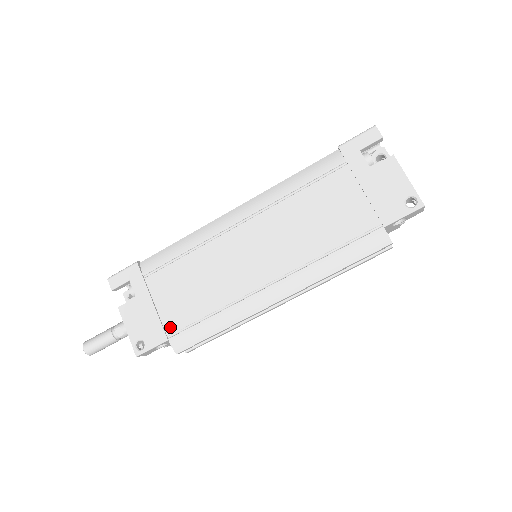
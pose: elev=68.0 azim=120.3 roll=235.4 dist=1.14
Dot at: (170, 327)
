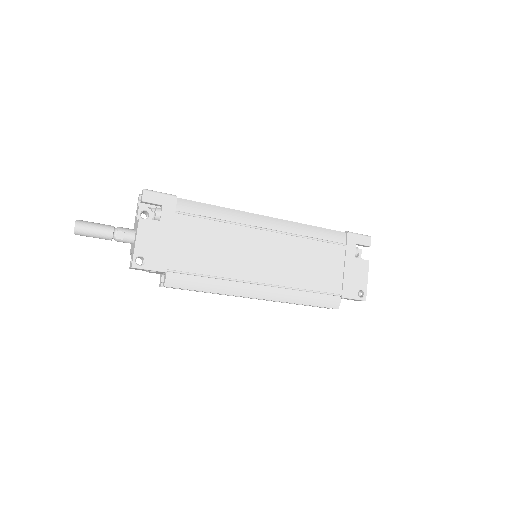
Dot at: (174, 264)
